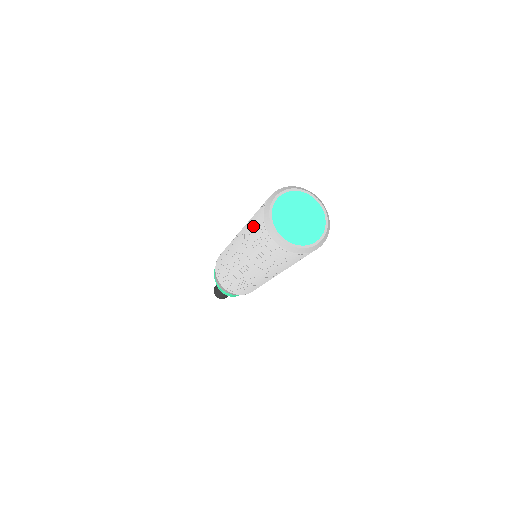
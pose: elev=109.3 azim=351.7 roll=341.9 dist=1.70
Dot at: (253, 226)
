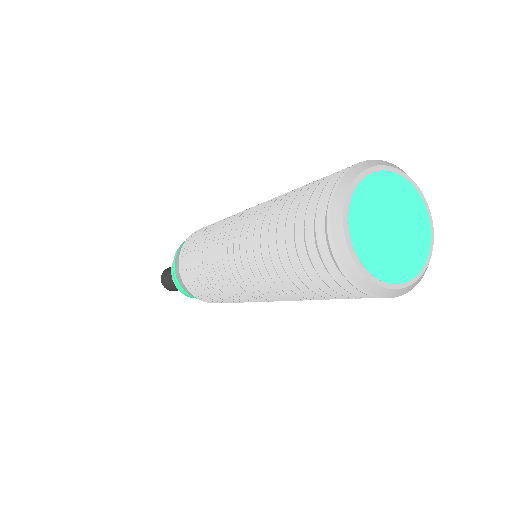
Dot at: (298, 198)
